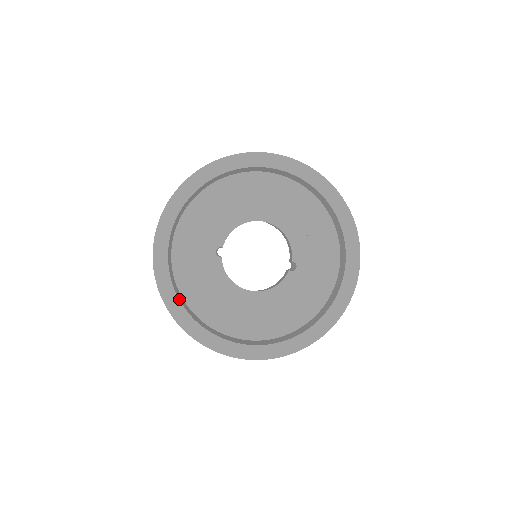
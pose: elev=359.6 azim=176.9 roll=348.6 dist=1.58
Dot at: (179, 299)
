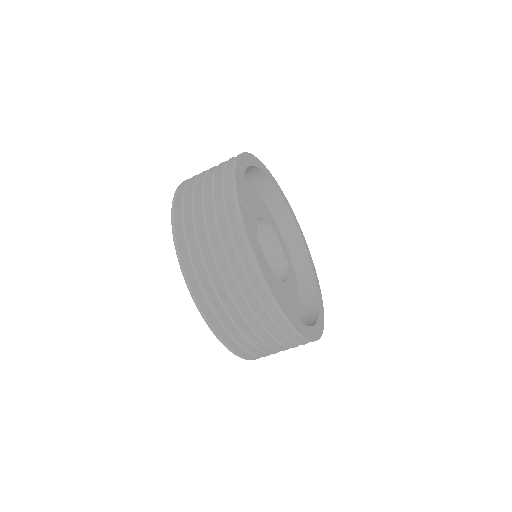
Dot at: (268, 275)
